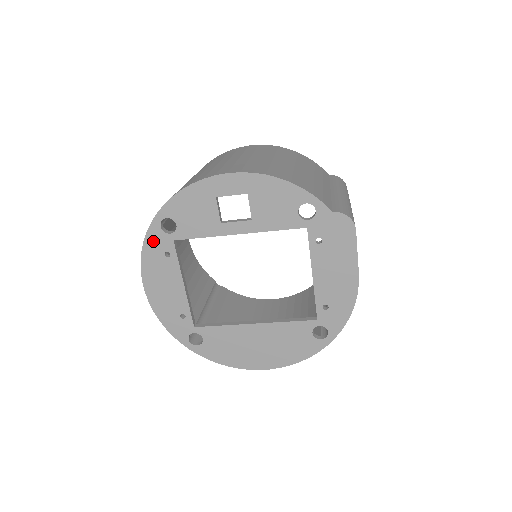
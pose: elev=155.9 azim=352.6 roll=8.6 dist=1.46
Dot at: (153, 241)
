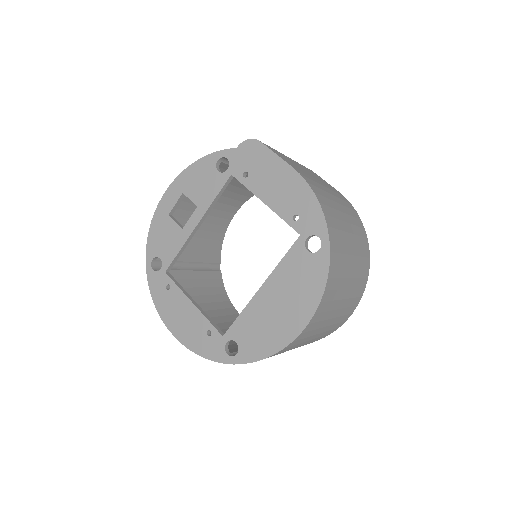
Dot at: (155, 286)
